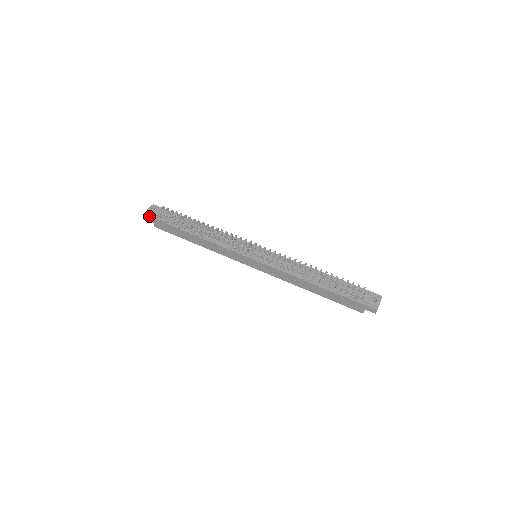
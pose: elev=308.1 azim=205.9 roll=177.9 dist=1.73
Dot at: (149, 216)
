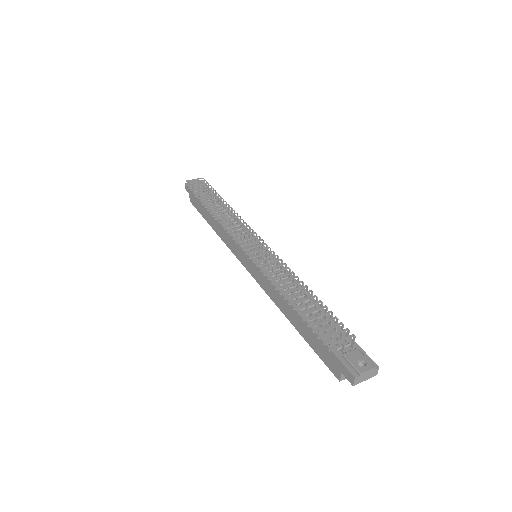
Dot at: occluded
